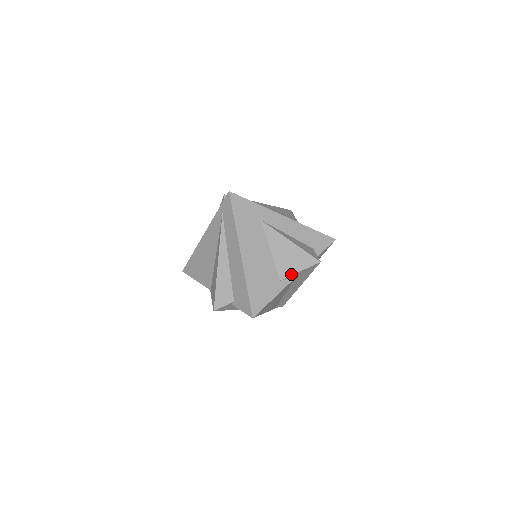
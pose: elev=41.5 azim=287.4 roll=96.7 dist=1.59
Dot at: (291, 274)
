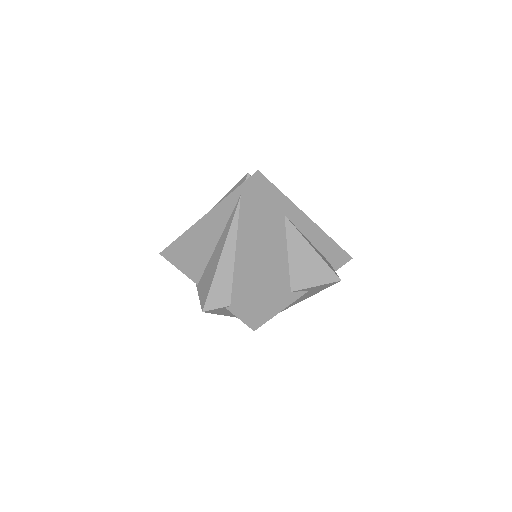
Dot at: (305, 287)
